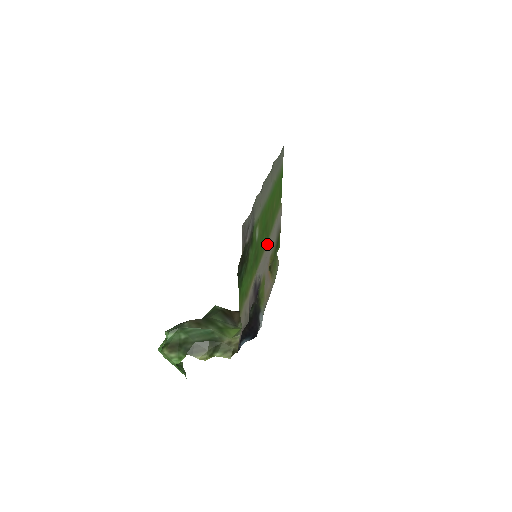
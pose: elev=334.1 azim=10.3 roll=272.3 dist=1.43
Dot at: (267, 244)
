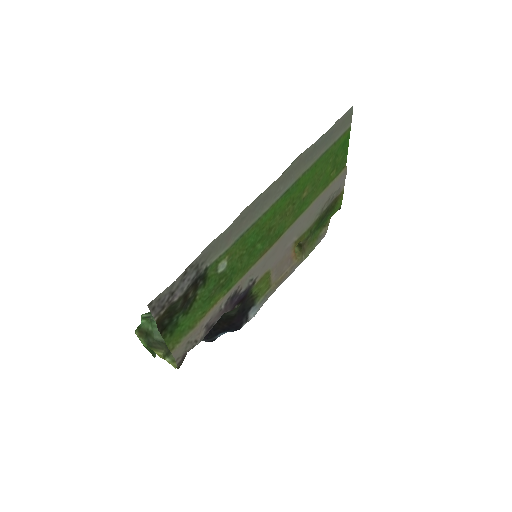
Dot at: (276, 243)
